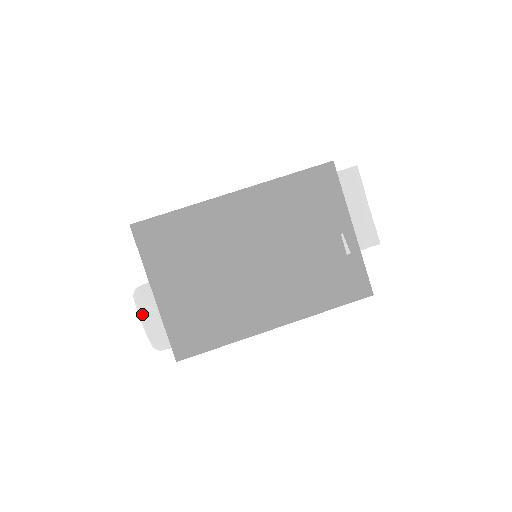
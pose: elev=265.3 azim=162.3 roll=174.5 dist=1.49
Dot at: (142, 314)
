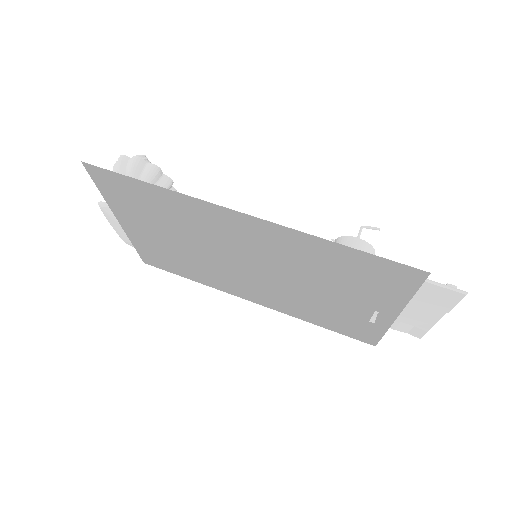
Dot at: (109, 221)
